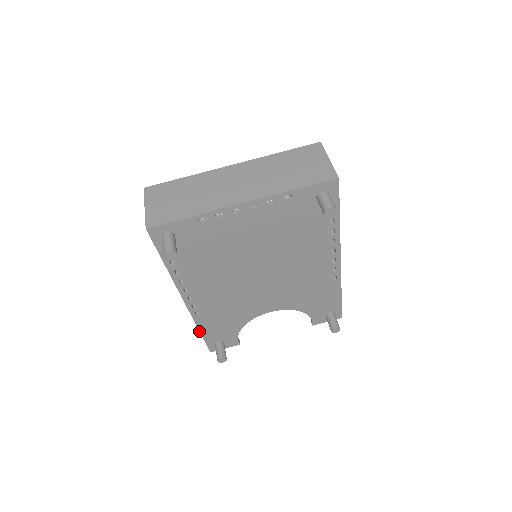
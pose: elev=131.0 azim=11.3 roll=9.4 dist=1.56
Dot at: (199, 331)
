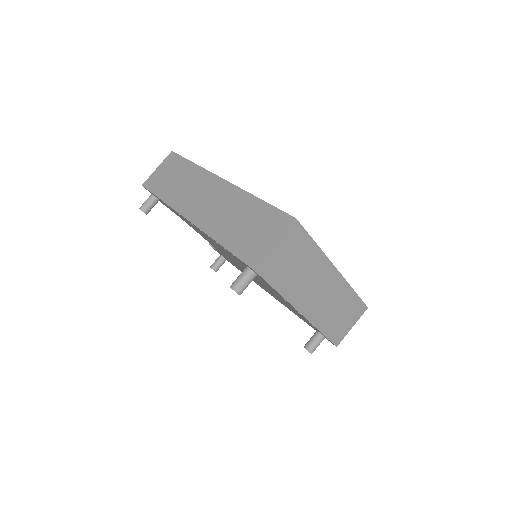
Dot at: (161, 199)
